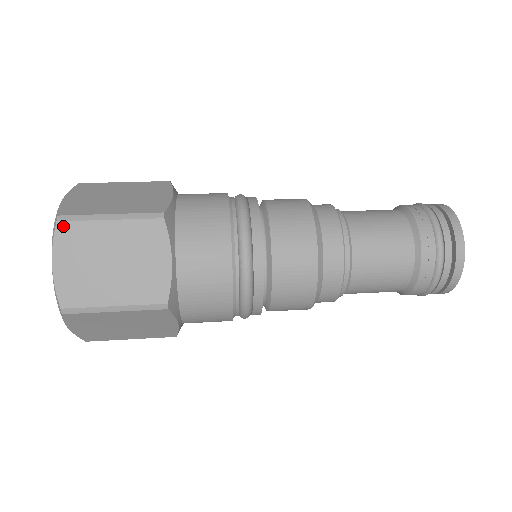
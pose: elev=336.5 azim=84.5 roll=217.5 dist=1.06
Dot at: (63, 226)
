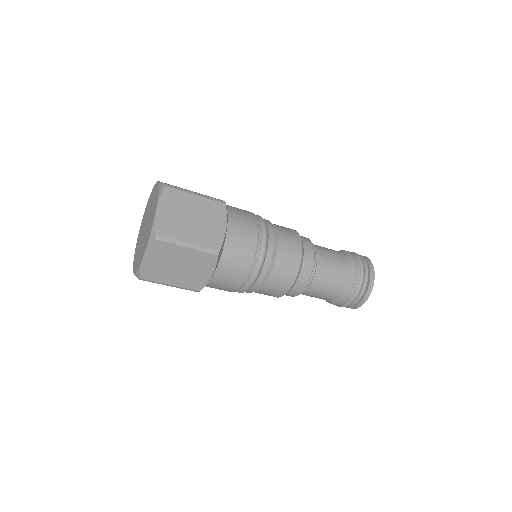
Dot at: occluded
